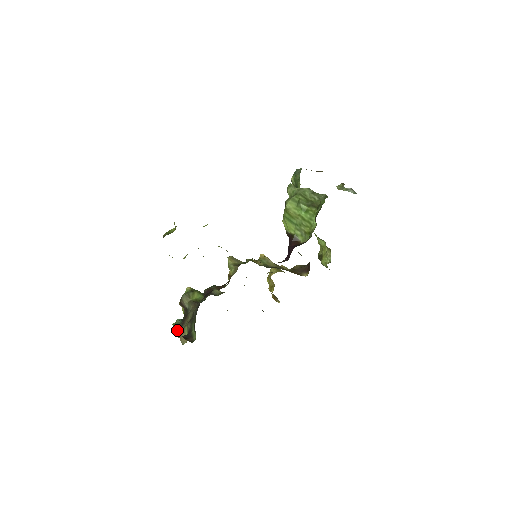
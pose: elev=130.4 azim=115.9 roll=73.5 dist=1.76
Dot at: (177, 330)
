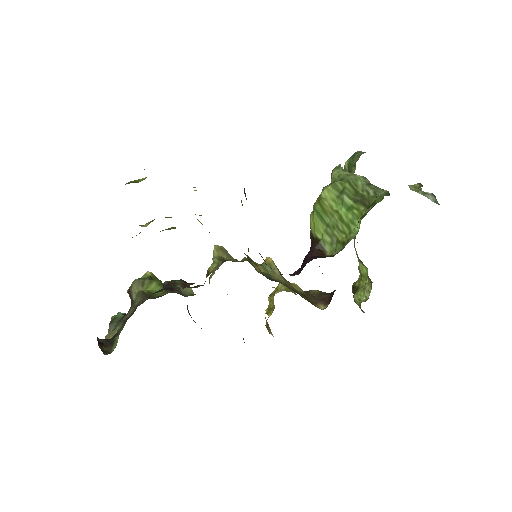
Dot at: (111, 327)
